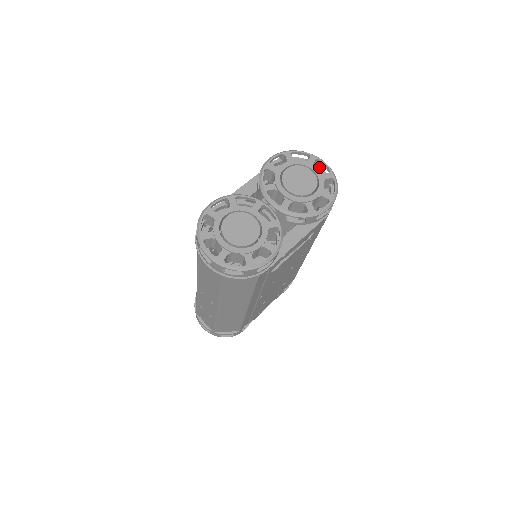
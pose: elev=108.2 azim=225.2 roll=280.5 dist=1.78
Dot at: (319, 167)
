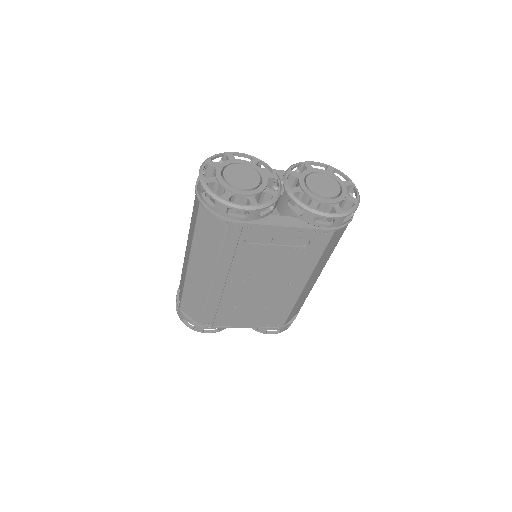
Dot at: (353, 197)
